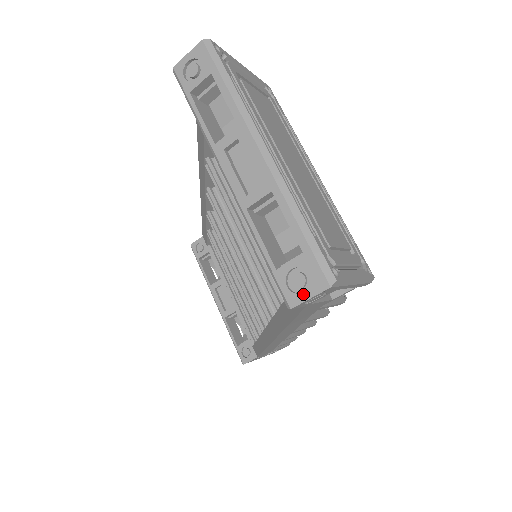
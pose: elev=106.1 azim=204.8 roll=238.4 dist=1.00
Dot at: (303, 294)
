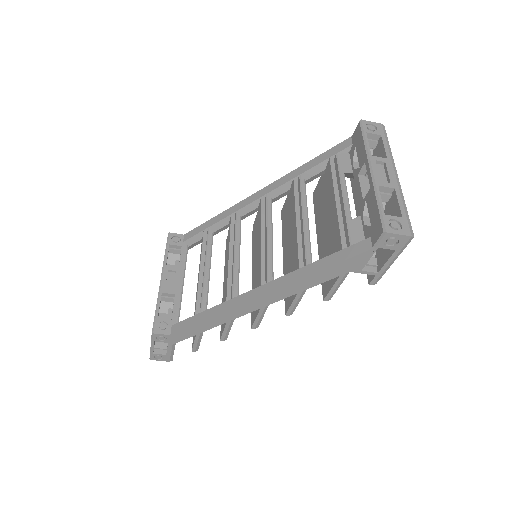
Dot at: (396, 231)
